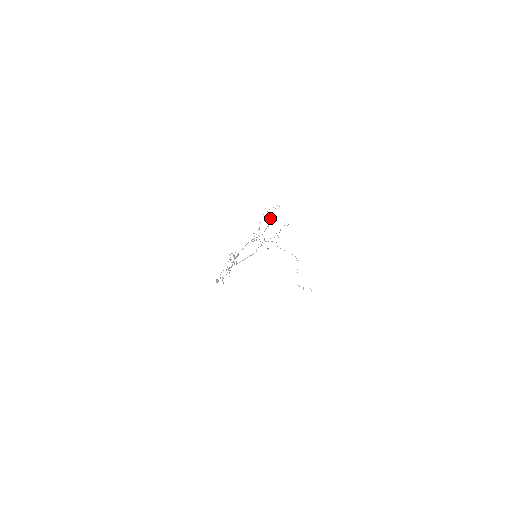
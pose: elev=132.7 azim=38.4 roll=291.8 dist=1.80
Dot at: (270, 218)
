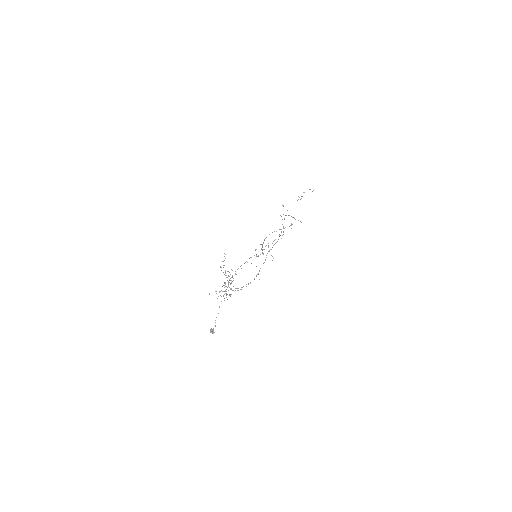
Dot at: (279, 235)
